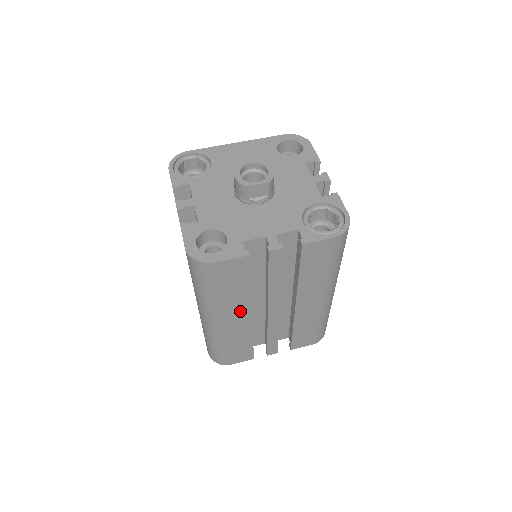
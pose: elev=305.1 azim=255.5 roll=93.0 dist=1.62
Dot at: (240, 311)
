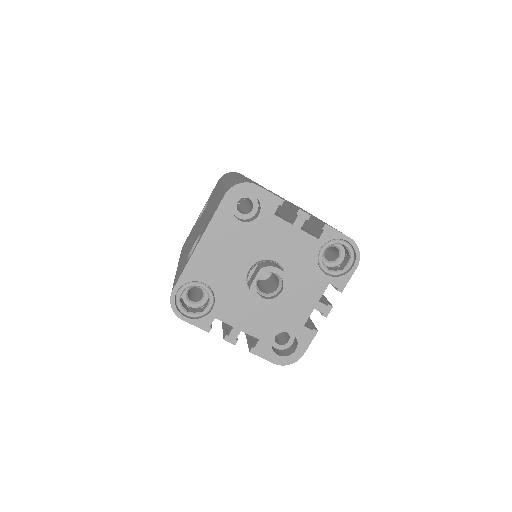
Dot at: occluded
